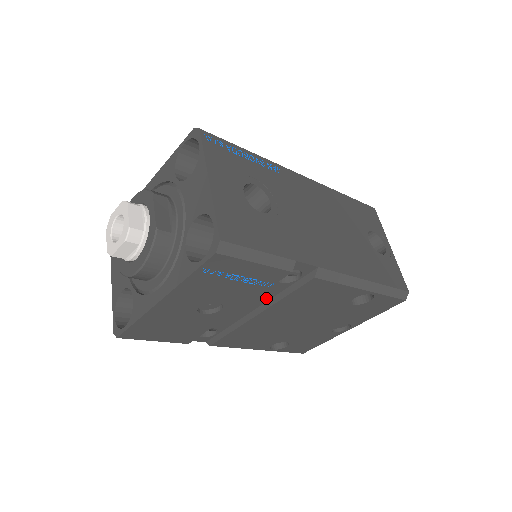
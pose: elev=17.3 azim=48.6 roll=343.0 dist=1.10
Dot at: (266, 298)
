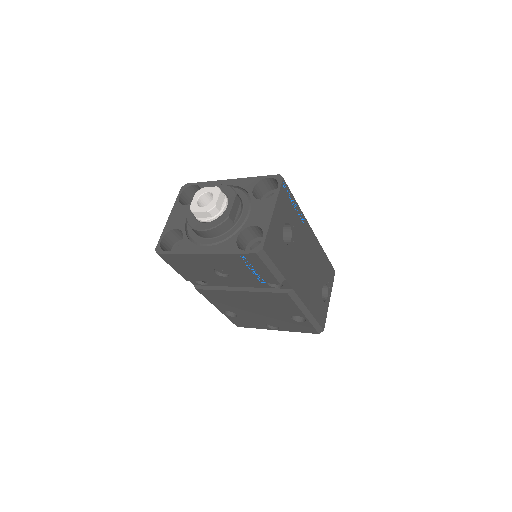
Dot at: (252, 286)
